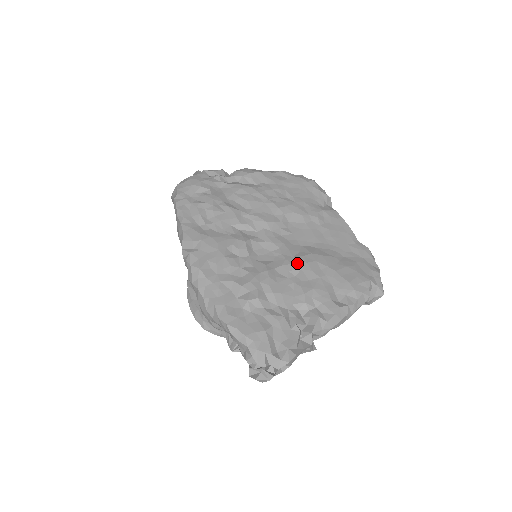
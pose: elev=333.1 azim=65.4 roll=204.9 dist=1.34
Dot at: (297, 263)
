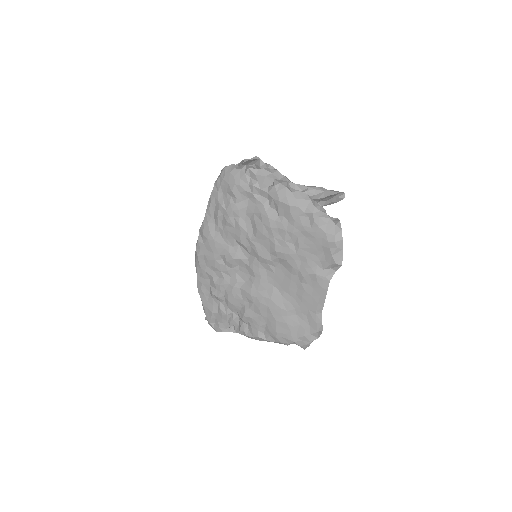
Dot at: (254, 298)
